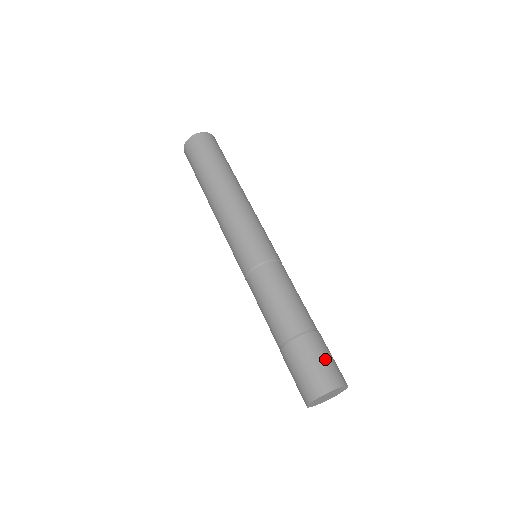
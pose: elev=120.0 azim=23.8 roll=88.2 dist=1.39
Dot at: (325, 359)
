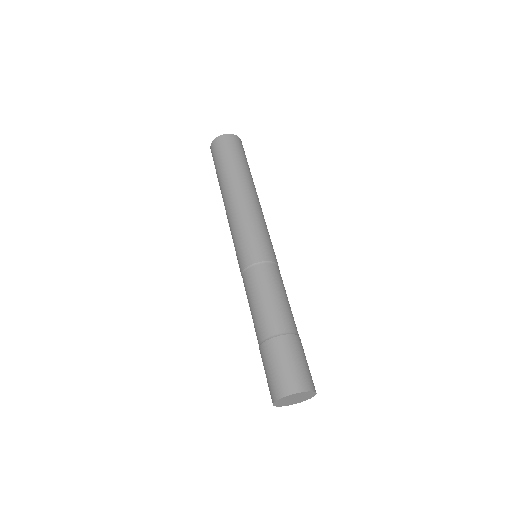
Dot at: (299, 362)
